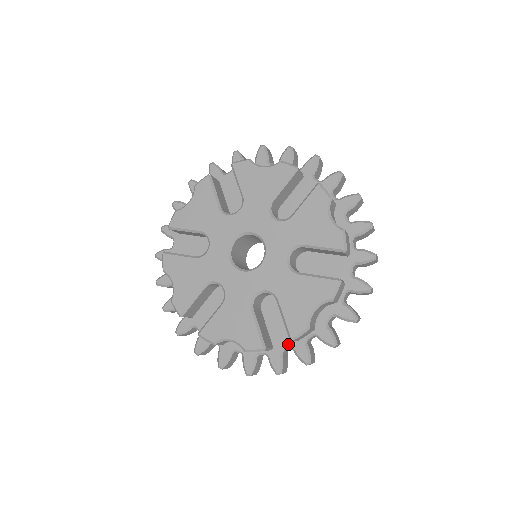
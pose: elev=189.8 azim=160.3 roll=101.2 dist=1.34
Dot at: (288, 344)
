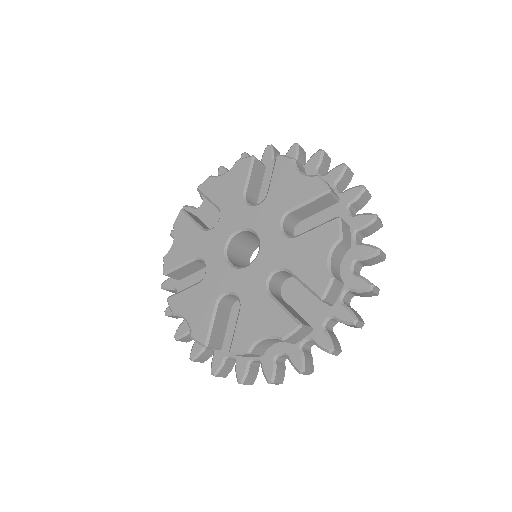
Dot at: (325, 315)
